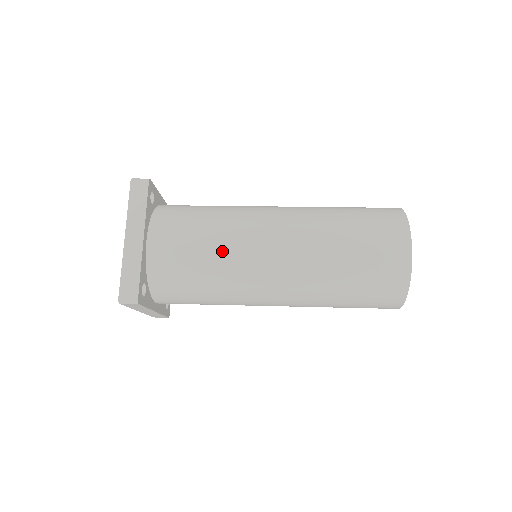
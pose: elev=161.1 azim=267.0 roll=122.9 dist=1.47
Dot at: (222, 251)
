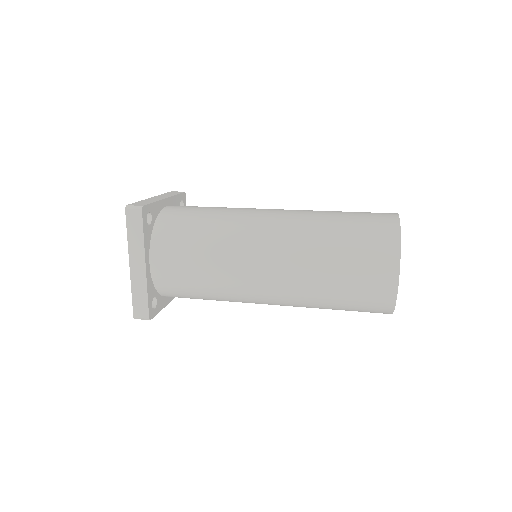
Dot at: (227, 210)
